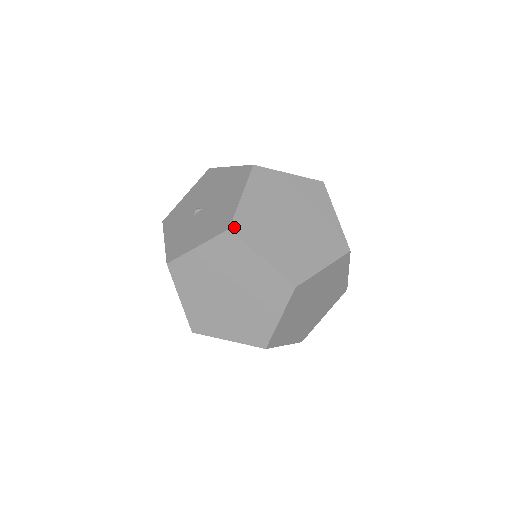
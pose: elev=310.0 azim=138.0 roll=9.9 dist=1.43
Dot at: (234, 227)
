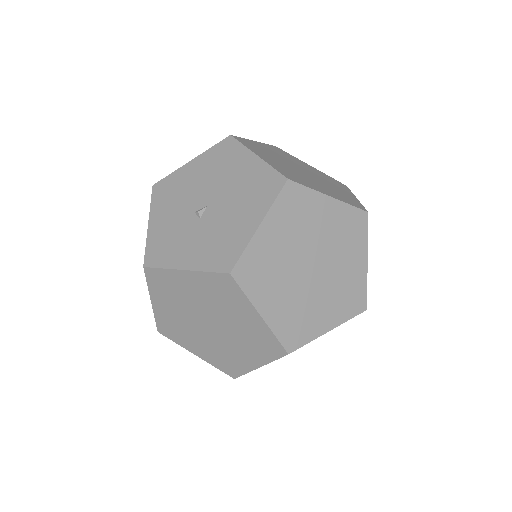
Dot at: (288, 177)
